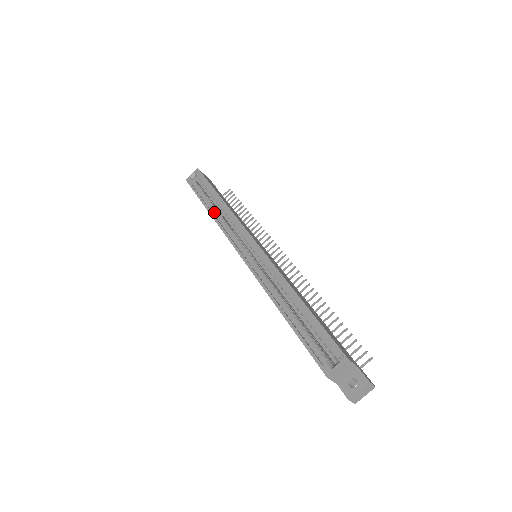
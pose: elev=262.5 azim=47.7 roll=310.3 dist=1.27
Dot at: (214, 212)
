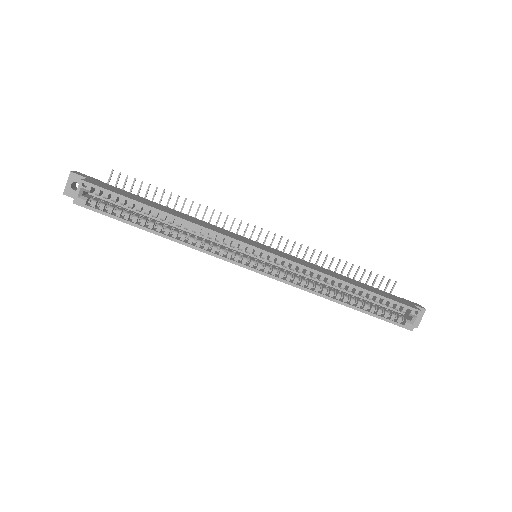
Dot at: (172, 235)
